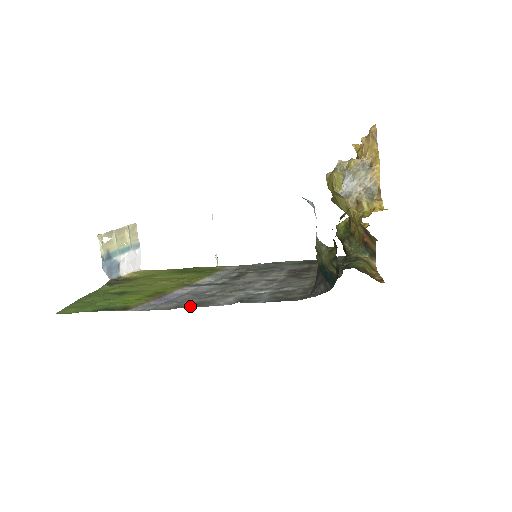
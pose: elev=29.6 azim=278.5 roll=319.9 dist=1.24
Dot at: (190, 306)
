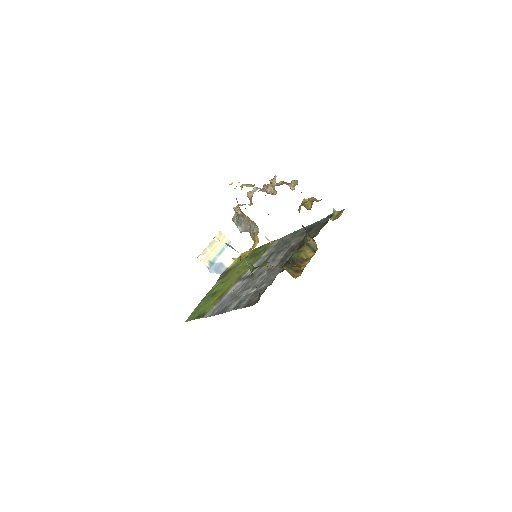
Dot at: (220, 313)
